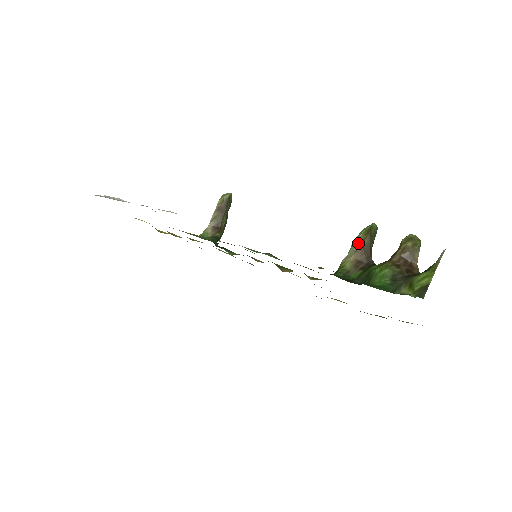
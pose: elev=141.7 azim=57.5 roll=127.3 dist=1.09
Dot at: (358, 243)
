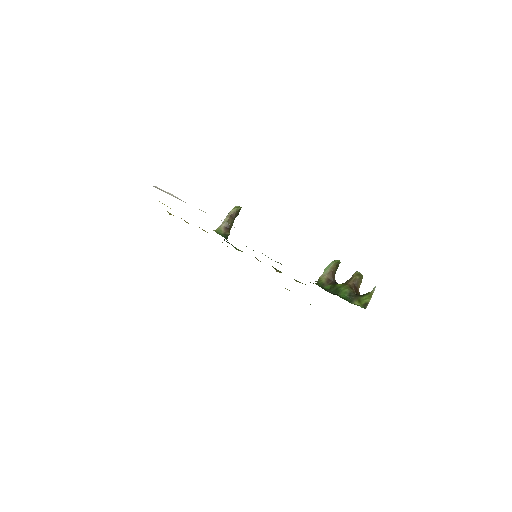
Dot at: (330, 269)
